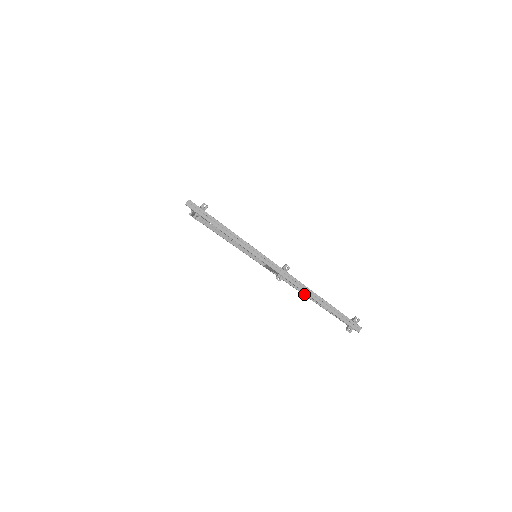
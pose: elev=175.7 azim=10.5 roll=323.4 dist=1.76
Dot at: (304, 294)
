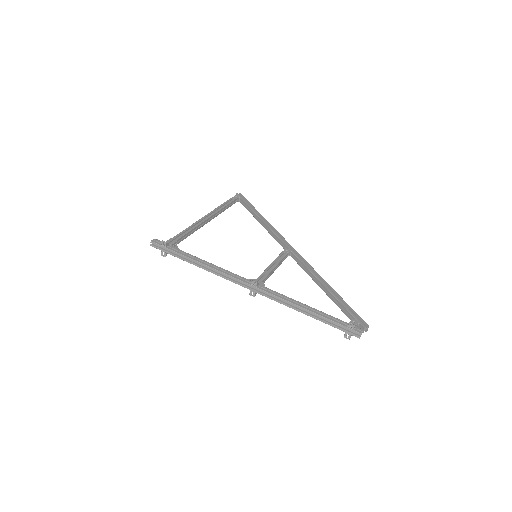
Dot at: (318, 285)
